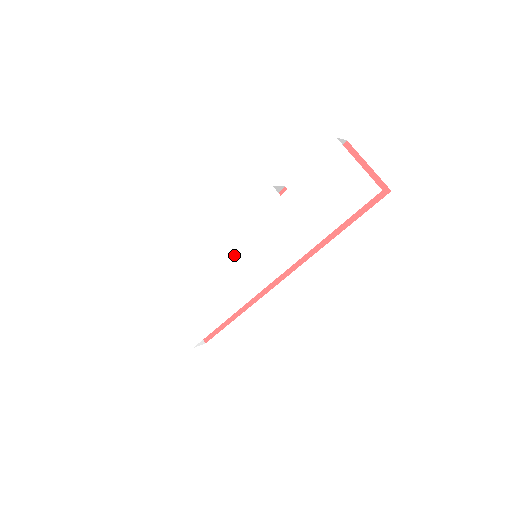
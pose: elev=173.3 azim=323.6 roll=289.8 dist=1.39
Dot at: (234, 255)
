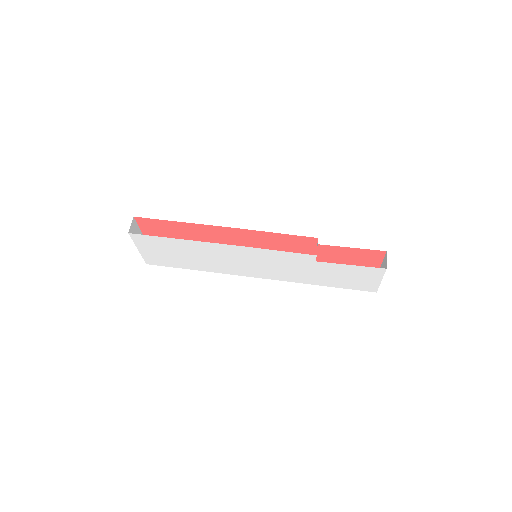
Dot at: (241, 257)
